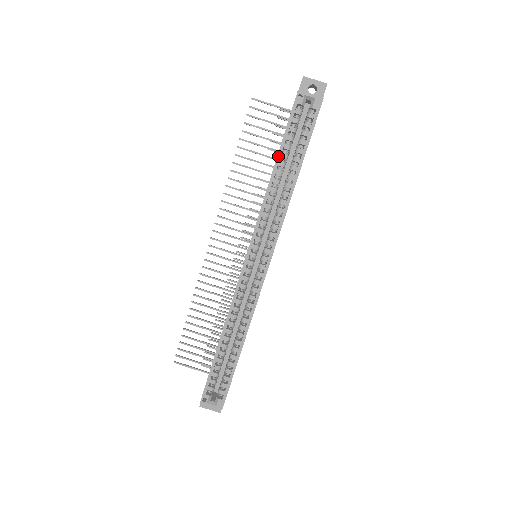
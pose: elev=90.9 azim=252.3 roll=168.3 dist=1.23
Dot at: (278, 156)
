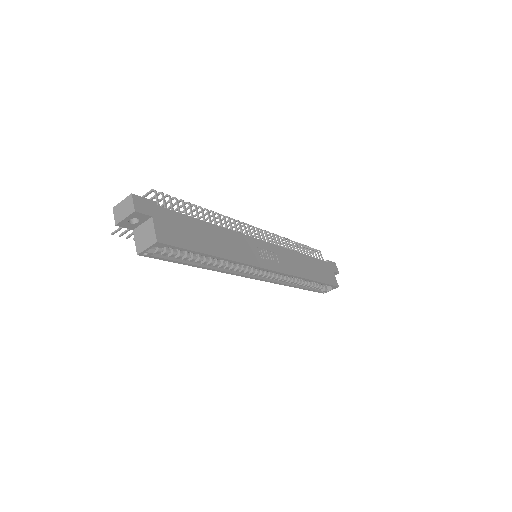
Dot at: occluded
